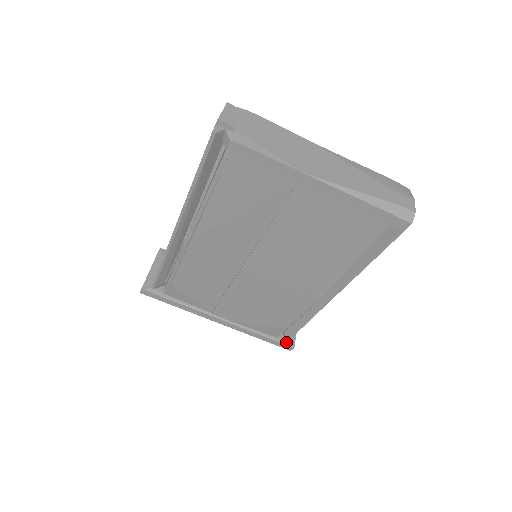
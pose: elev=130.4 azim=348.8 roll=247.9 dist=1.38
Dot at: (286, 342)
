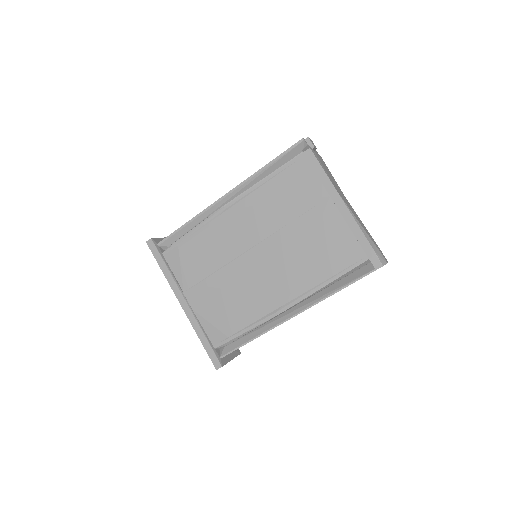
Dot at: (219, 358)
